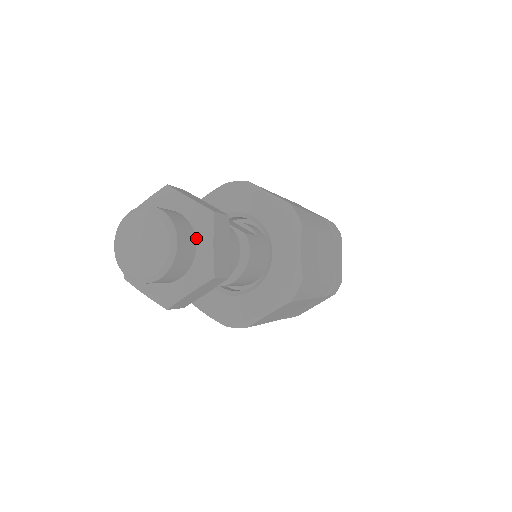
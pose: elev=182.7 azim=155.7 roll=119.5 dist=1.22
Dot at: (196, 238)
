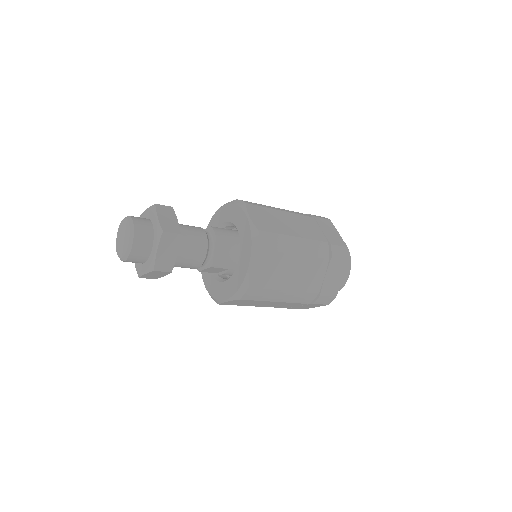
Dot at: (152, 222)
